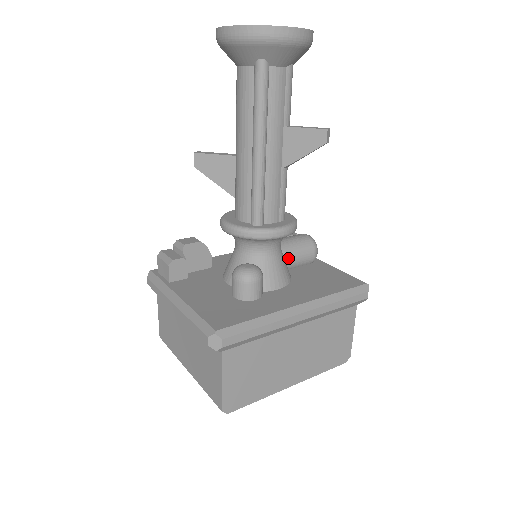
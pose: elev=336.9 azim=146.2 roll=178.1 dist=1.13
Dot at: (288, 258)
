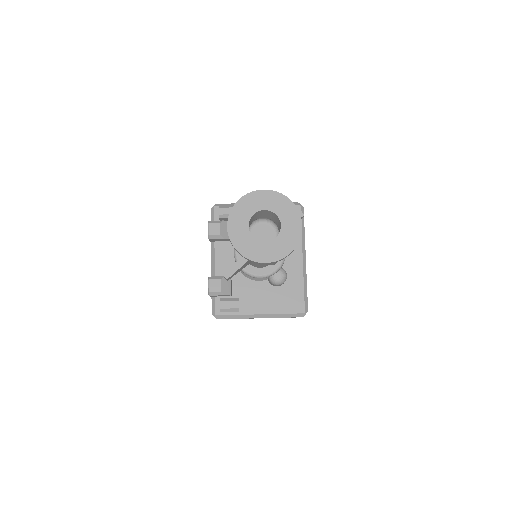
Dot at: occluded
